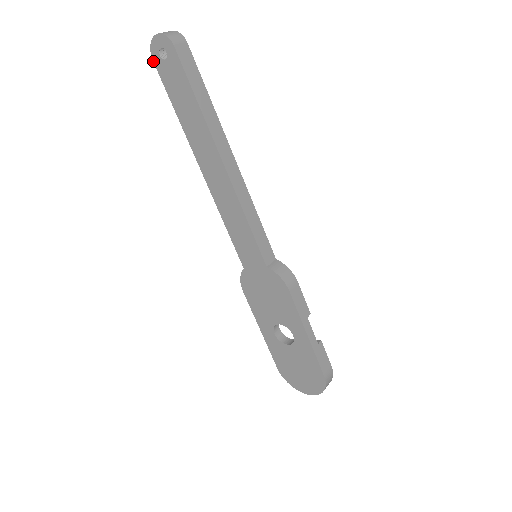
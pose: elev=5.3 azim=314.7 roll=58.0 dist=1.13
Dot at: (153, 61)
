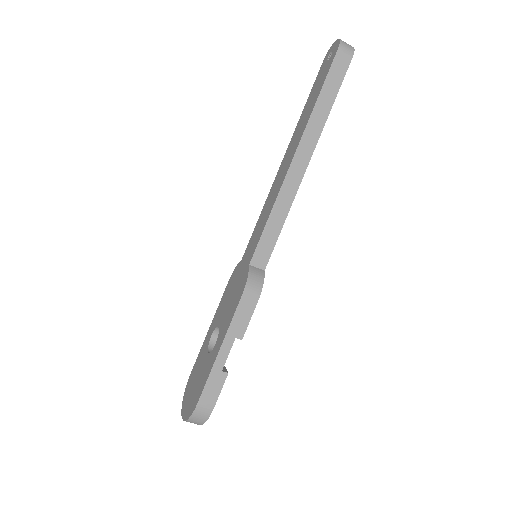
Dot at: (323, 61)
